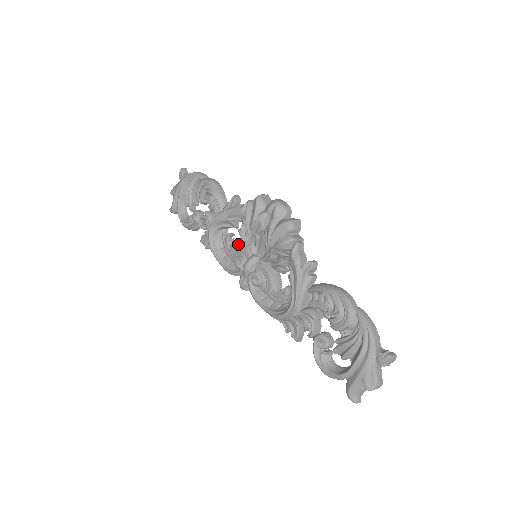
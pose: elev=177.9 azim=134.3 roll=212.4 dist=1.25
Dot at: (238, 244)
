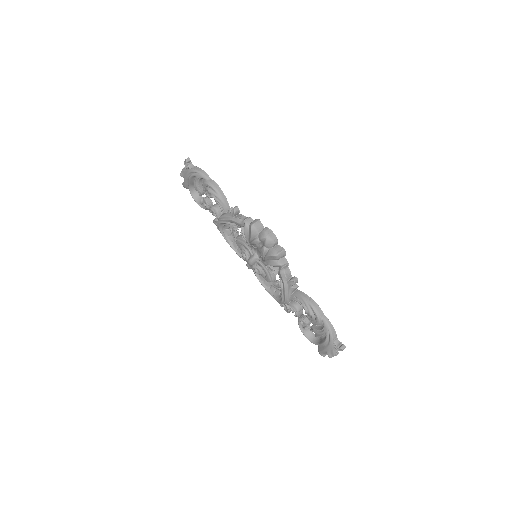
Dot at: (242, 242)
